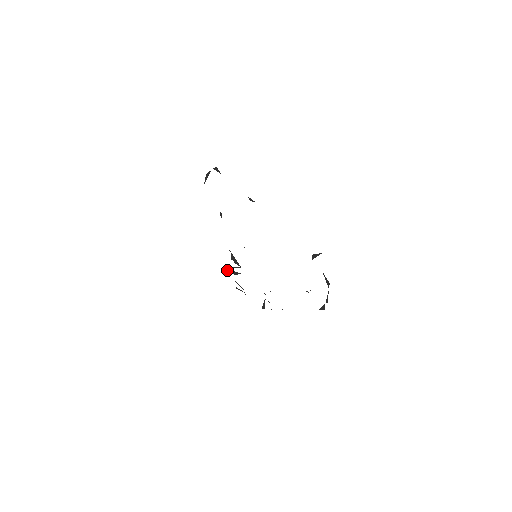
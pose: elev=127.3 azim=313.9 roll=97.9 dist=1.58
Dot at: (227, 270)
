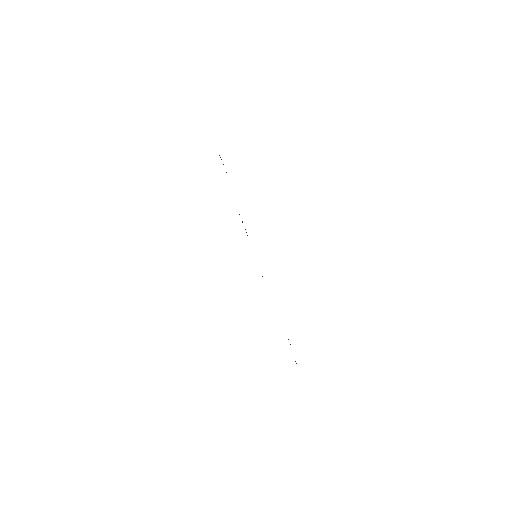
Dot at: occluded
